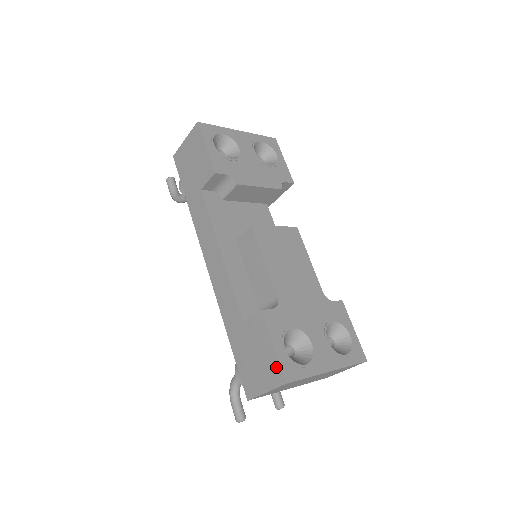
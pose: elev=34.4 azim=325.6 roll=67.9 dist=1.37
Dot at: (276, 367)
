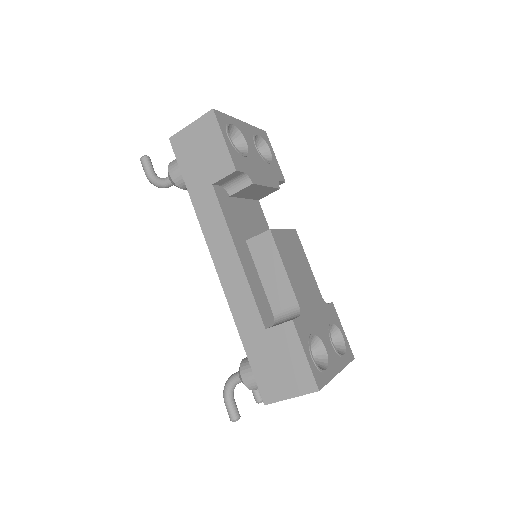
Dot at: (307, 375)
